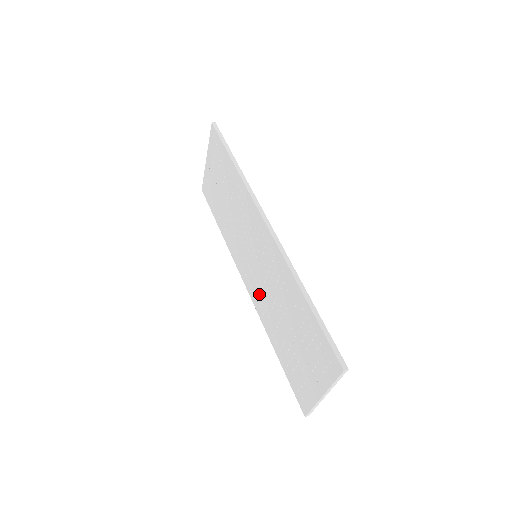
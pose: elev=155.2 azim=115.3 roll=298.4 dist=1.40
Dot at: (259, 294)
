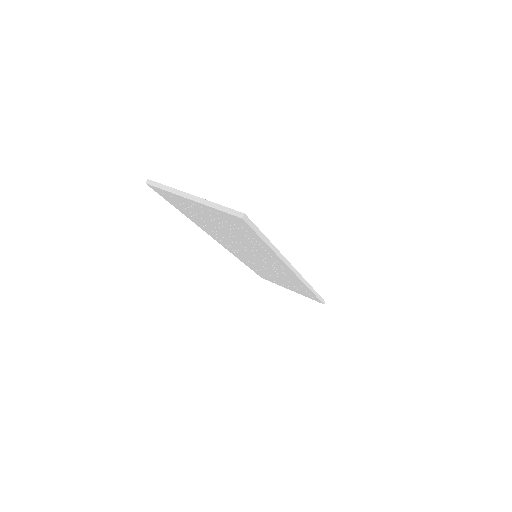
Dot at: (245, 258)
